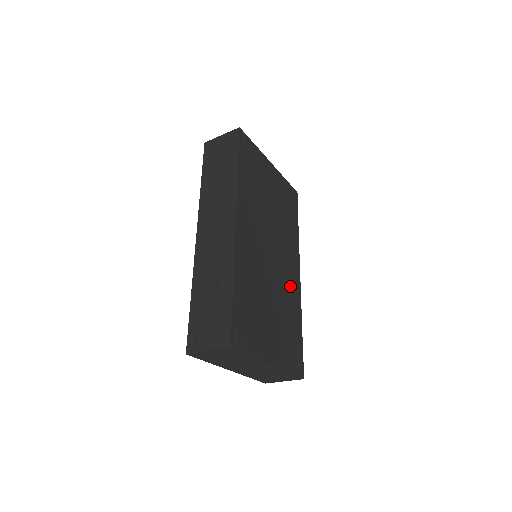
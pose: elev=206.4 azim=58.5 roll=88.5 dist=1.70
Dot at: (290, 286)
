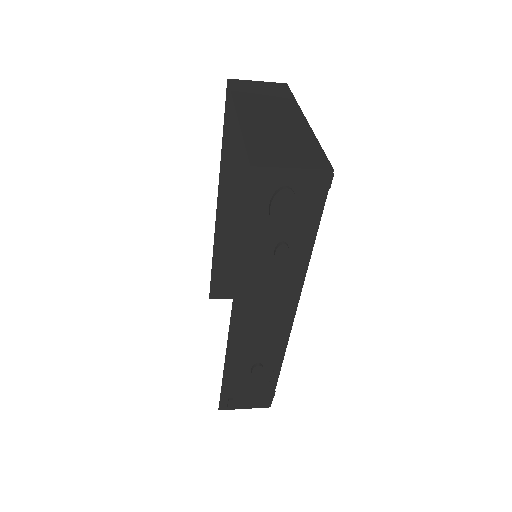
Dot at: occluded
